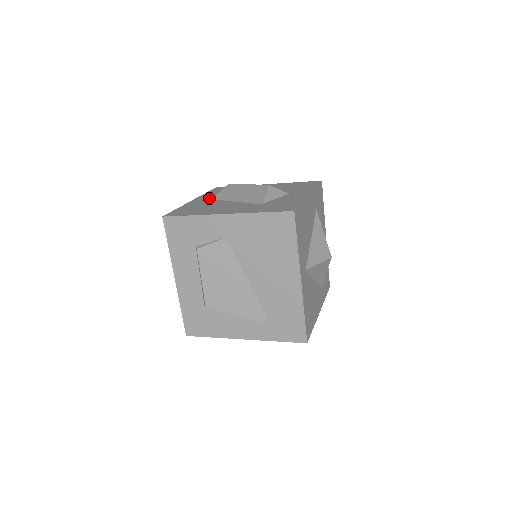
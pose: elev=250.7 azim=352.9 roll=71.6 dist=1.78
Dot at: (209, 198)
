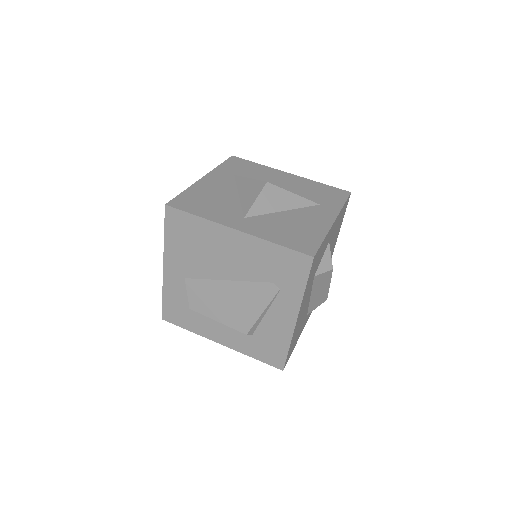
Dot at: occluded
